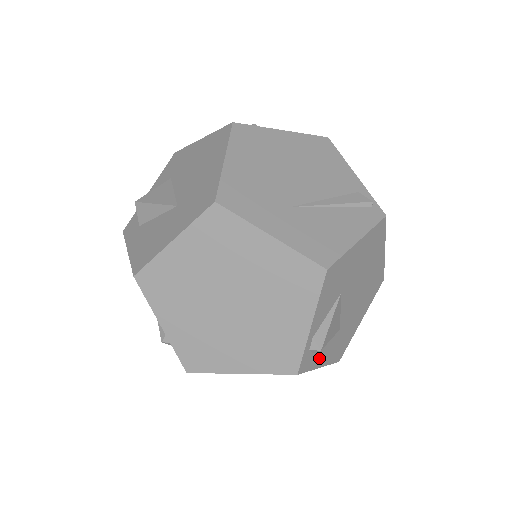
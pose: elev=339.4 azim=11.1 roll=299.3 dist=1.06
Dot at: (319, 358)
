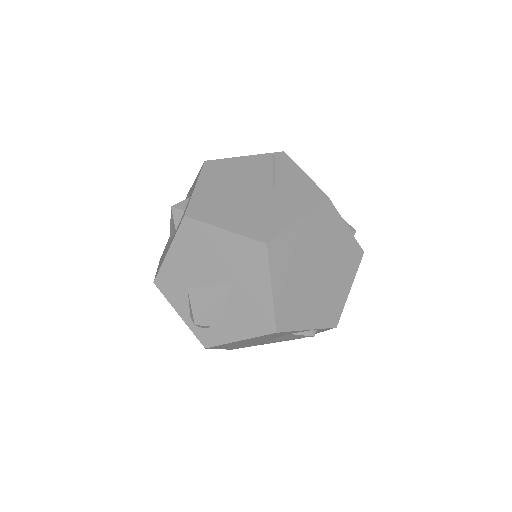
Dot at: occluded
